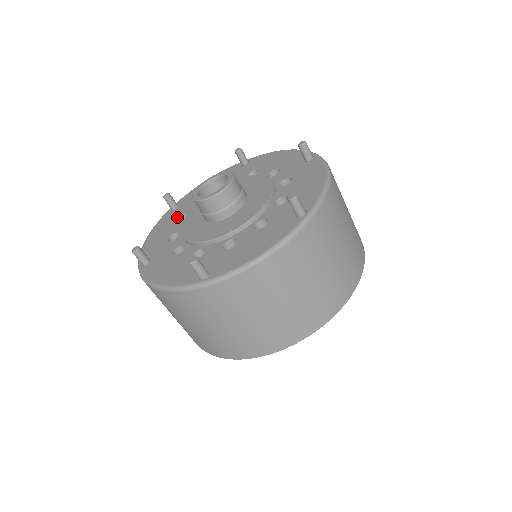
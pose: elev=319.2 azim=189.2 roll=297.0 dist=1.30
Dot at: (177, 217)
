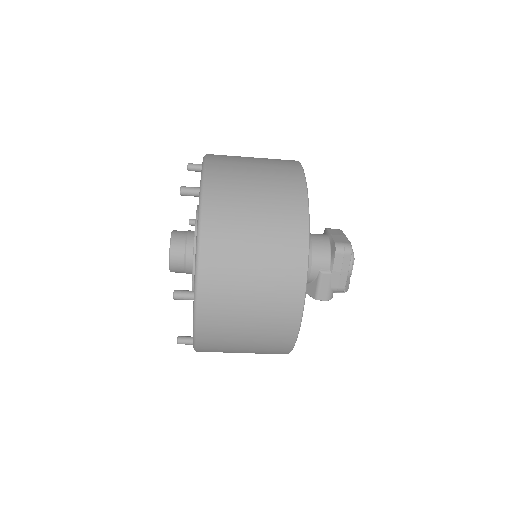
Dot at: occluded
